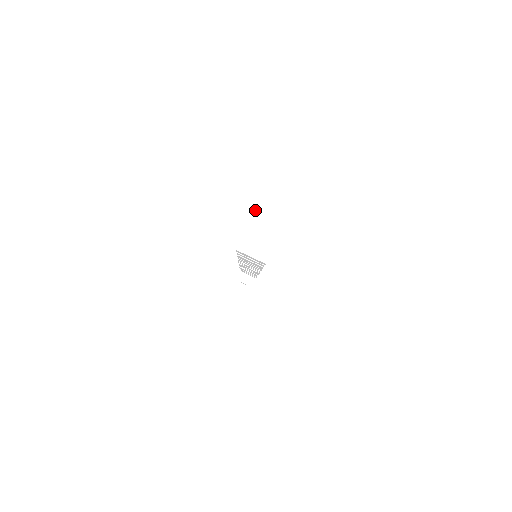
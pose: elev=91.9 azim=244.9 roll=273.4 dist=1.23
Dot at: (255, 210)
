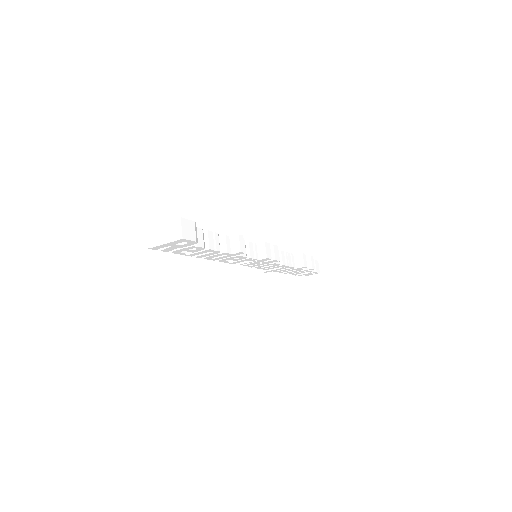
Dot at: (168, 222)
